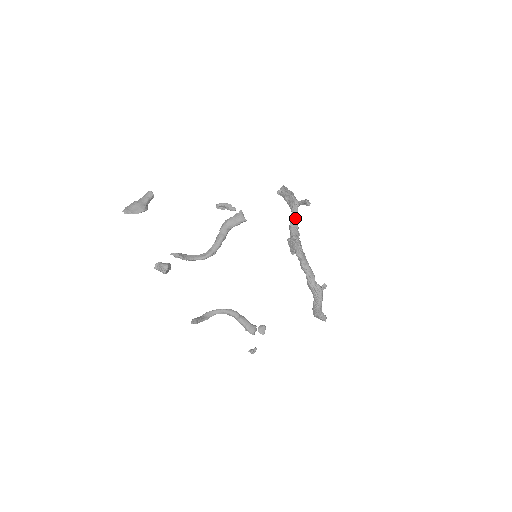
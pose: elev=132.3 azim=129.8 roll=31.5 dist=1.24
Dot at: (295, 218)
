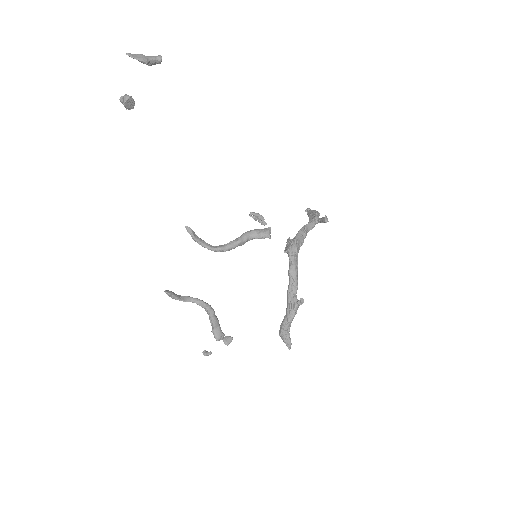
Dot at: (307, 229)
